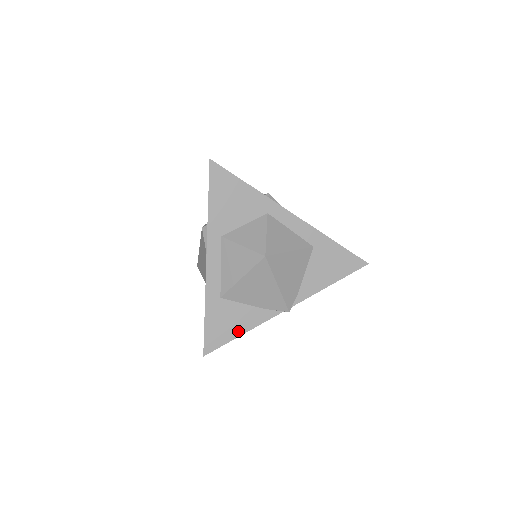
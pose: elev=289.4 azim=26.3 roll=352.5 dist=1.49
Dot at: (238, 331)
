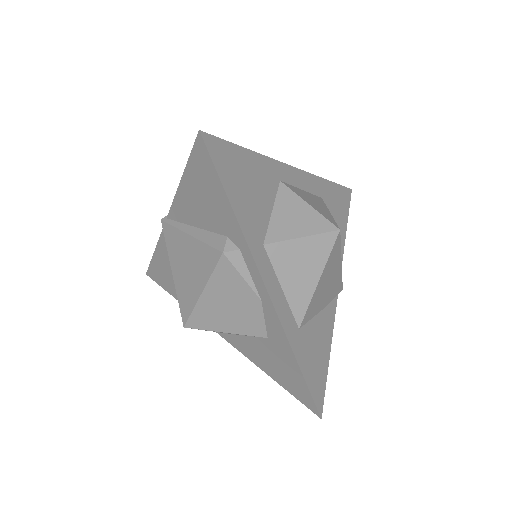
Dot at: (326, 354)
